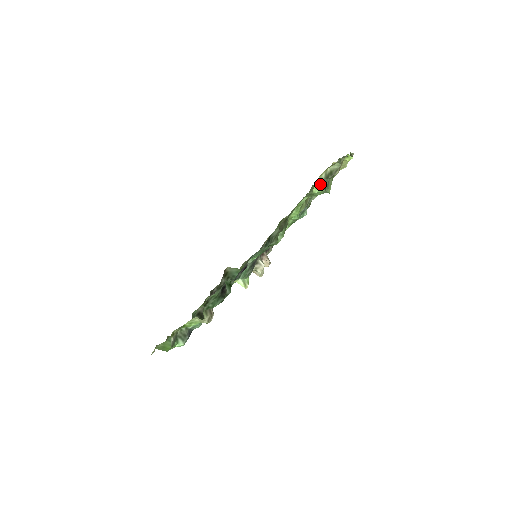
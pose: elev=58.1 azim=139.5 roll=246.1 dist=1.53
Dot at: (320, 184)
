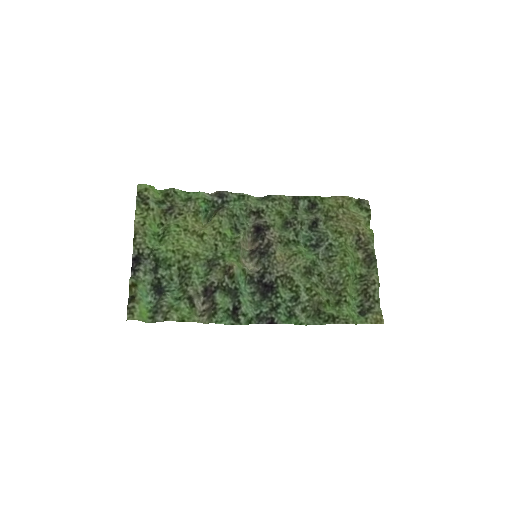
Dot at: (363, 318)
